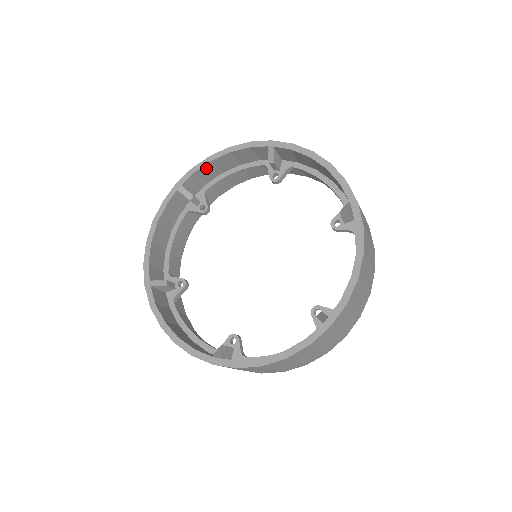
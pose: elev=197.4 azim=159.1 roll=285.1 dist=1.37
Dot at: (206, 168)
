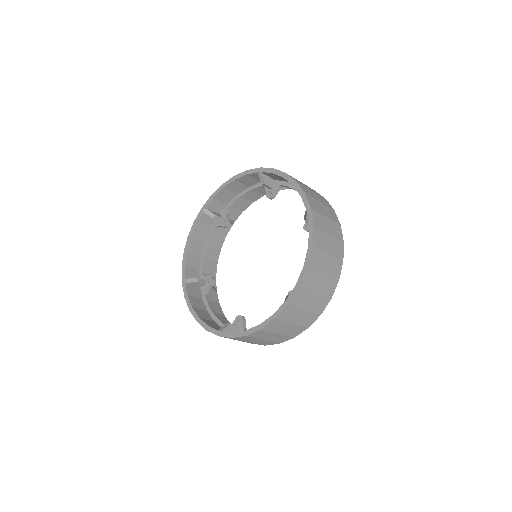
Dot at: (222, 193)
